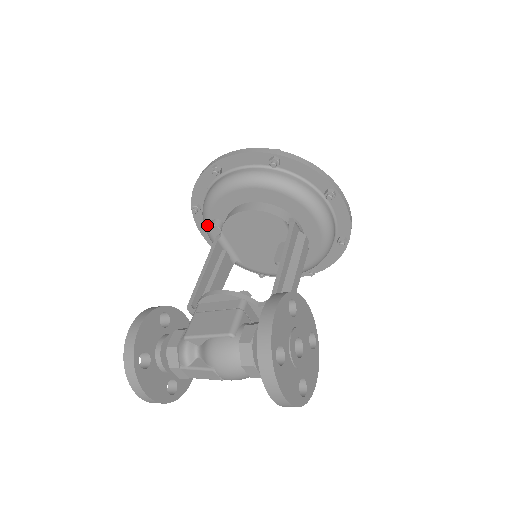
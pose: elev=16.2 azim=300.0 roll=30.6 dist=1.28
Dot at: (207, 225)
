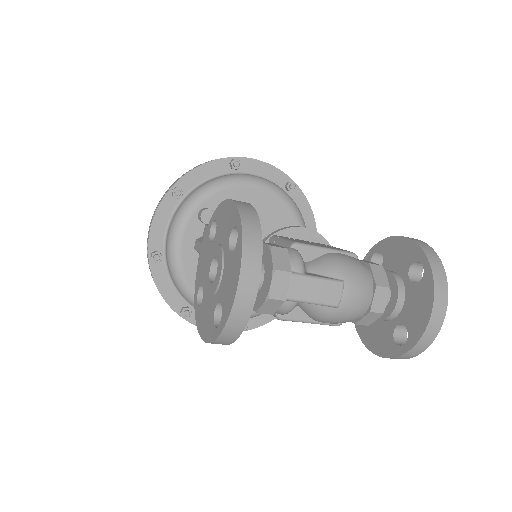
Dot at: (190, 212)
